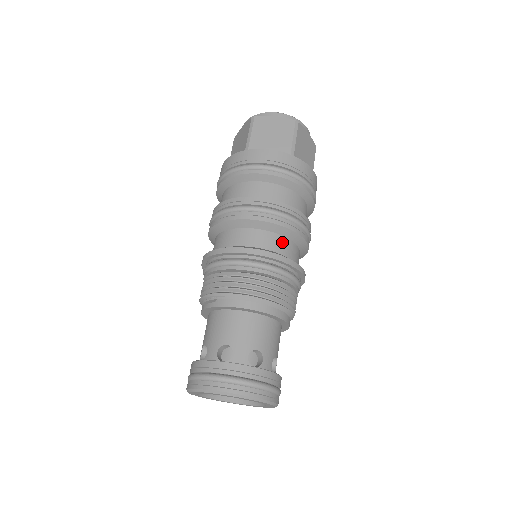
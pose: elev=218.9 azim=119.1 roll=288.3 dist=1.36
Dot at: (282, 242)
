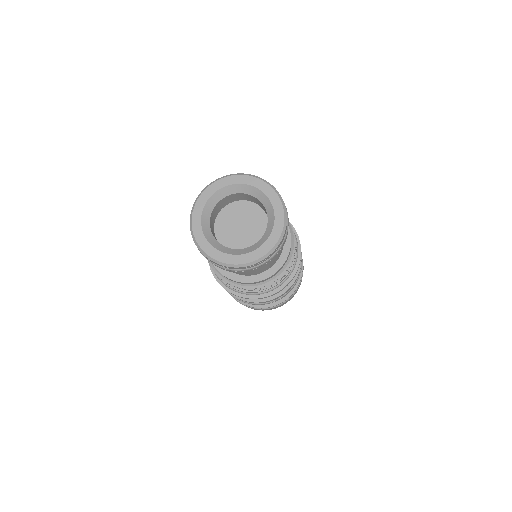
Dot at: occluded
